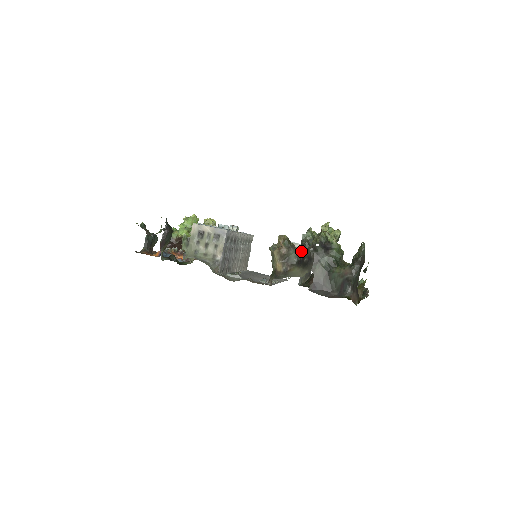
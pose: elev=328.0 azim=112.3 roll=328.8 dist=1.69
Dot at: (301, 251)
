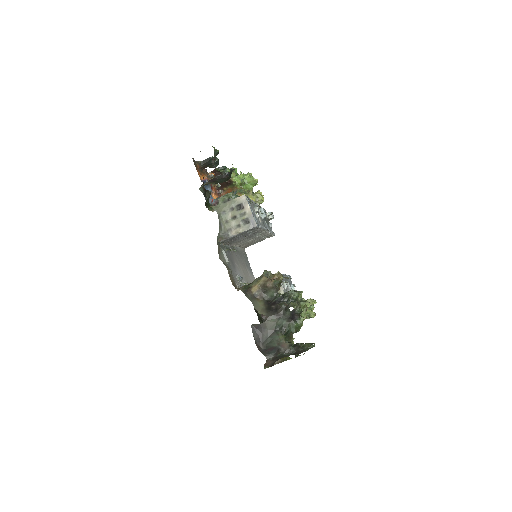
Dot at: (278, 298)
